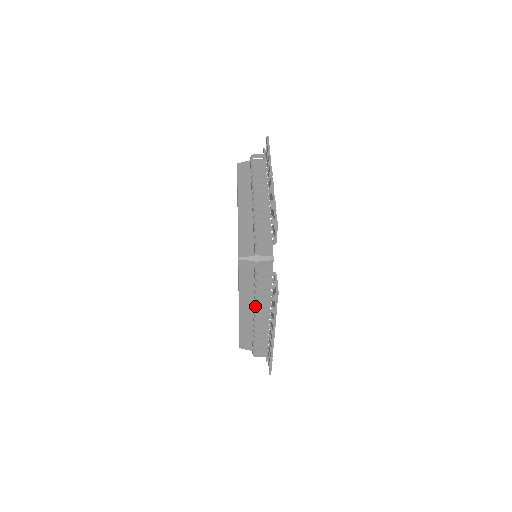
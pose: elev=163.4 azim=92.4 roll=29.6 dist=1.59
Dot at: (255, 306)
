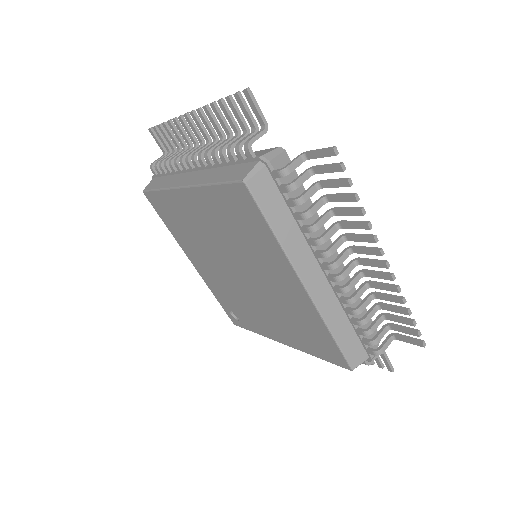
Dot at: occluded
